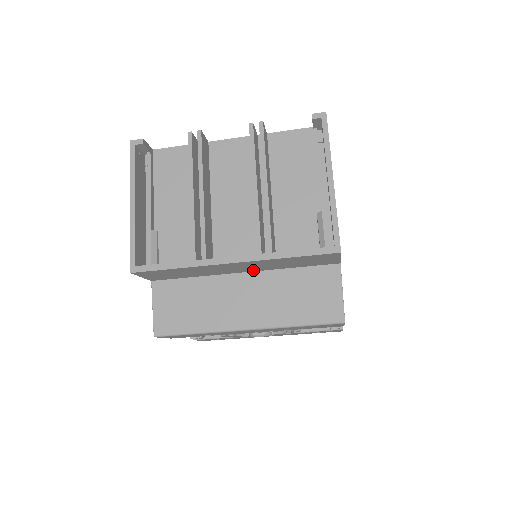
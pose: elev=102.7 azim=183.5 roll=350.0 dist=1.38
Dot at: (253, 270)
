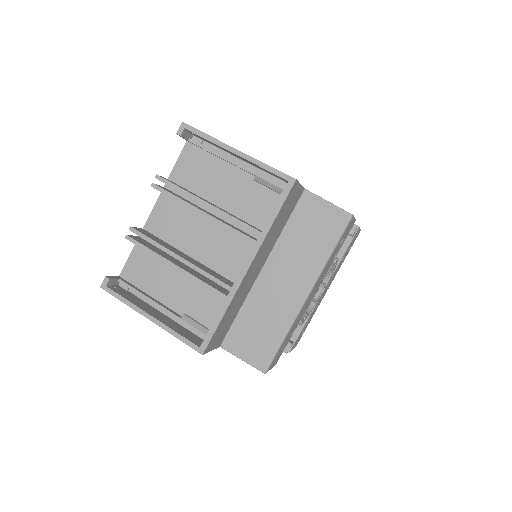
Dot at: (265, 260)
